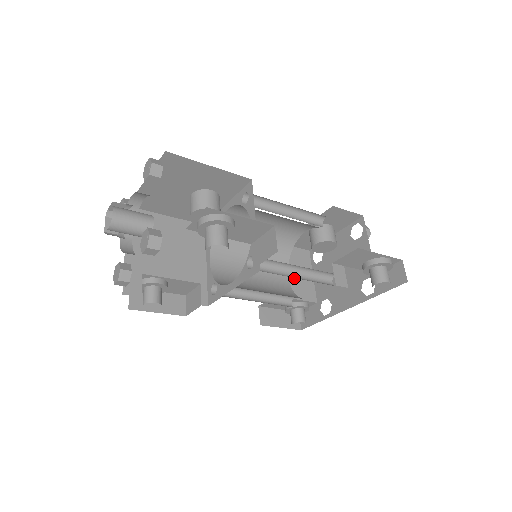
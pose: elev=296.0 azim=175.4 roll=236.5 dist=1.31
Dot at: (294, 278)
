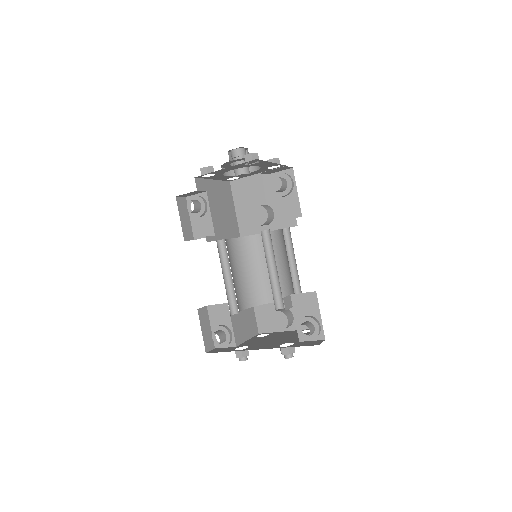
Dot at: (241, 320)
